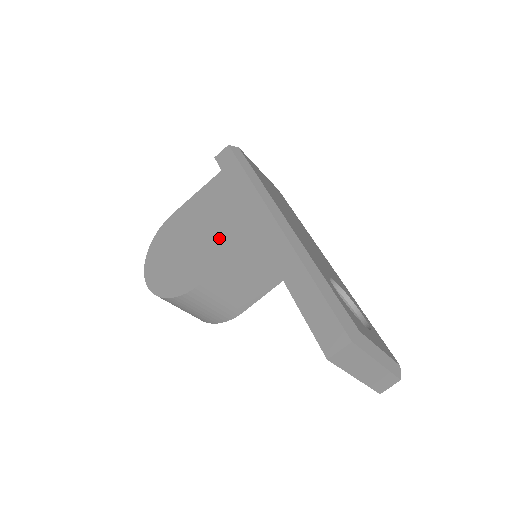
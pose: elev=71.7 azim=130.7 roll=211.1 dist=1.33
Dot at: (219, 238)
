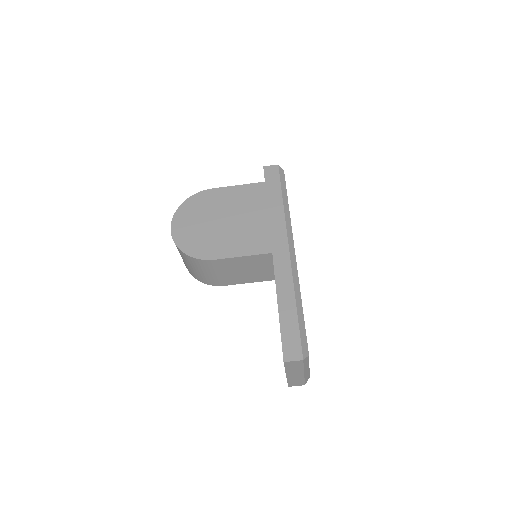
Dot at: (243, 235)
